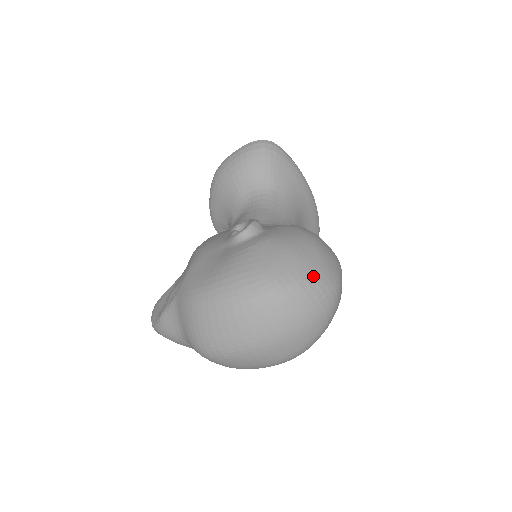
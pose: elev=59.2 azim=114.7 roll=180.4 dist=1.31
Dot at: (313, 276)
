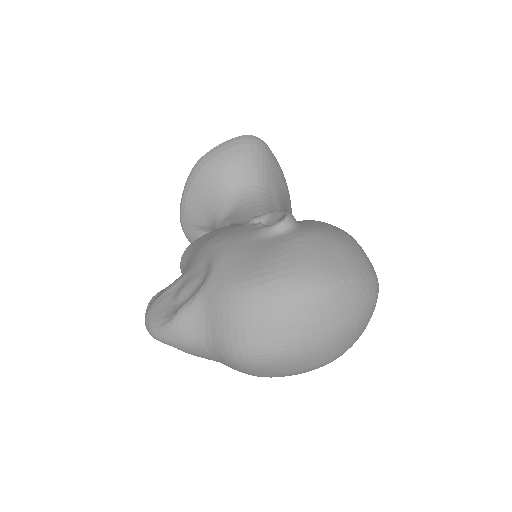
Dot at: (366, 271)
